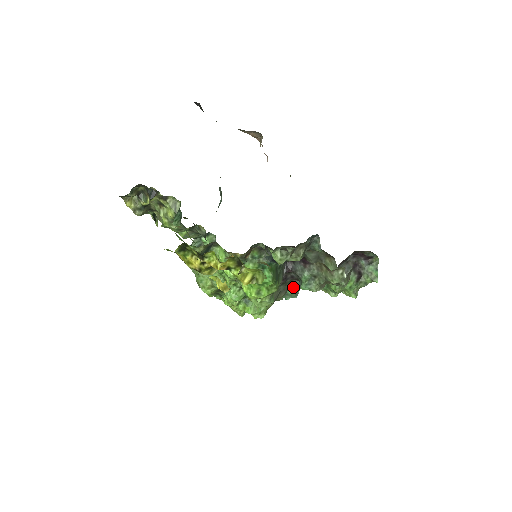
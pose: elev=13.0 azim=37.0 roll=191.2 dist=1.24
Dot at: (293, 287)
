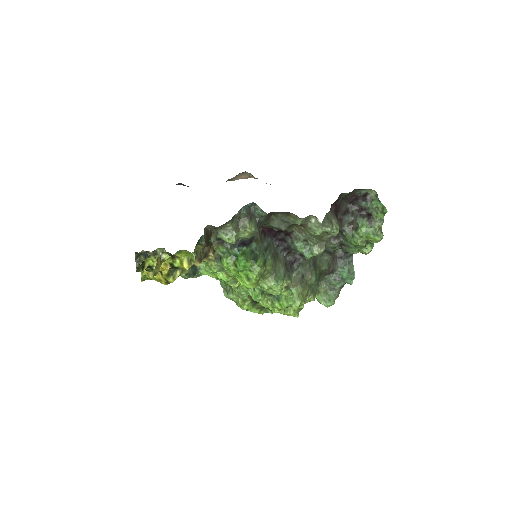
Dot at: (343, 269)
